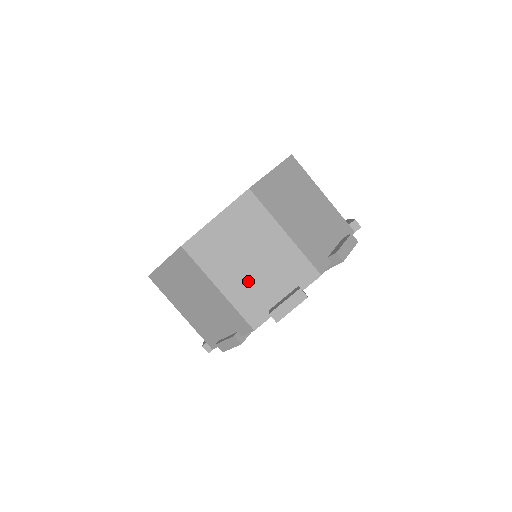
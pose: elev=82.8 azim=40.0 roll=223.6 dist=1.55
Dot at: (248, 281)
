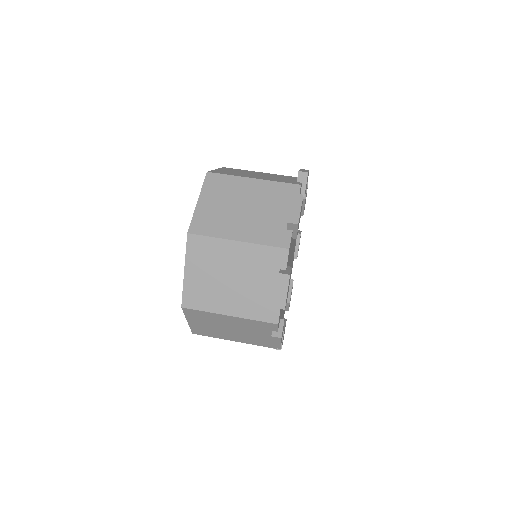
Dot at: (243, 295)
